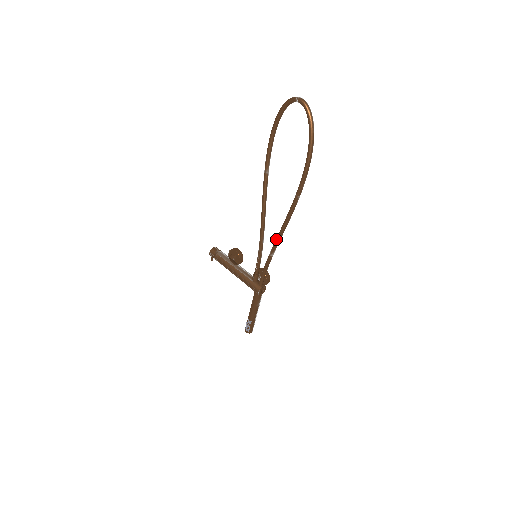
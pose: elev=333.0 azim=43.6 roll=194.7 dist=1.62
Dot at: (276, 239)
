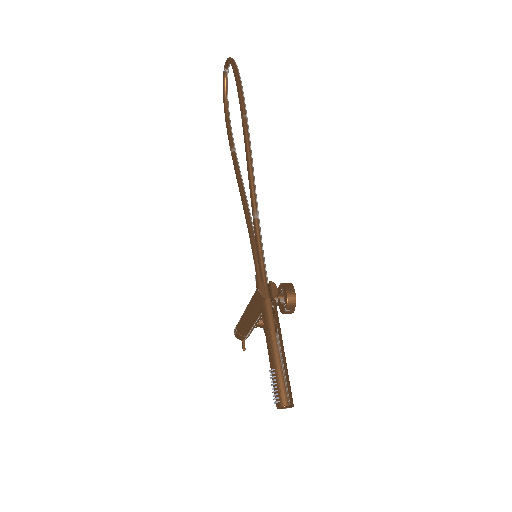
Dot at: occluded
